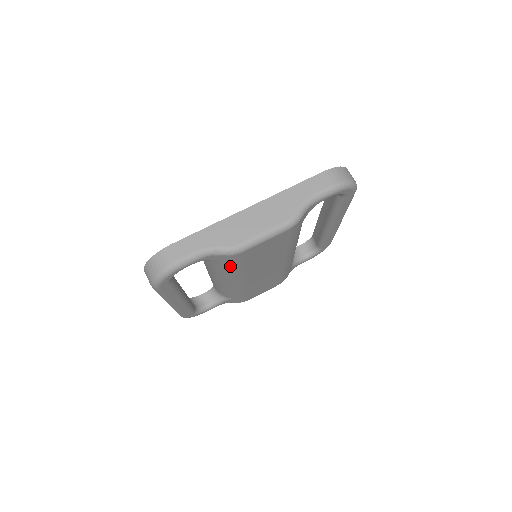
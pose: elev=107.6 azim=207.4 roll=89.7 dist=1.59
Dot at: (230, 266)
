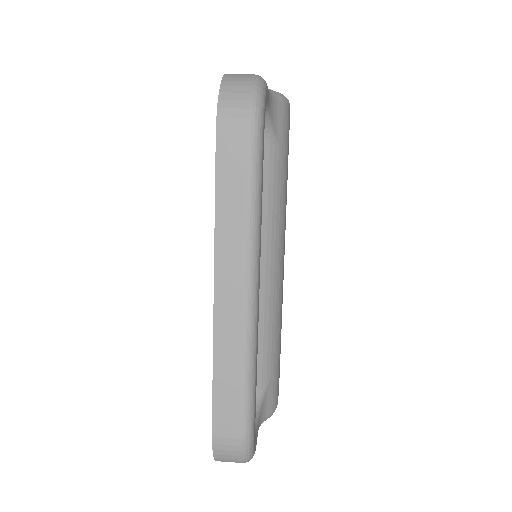
Dot at: (282, 158)
